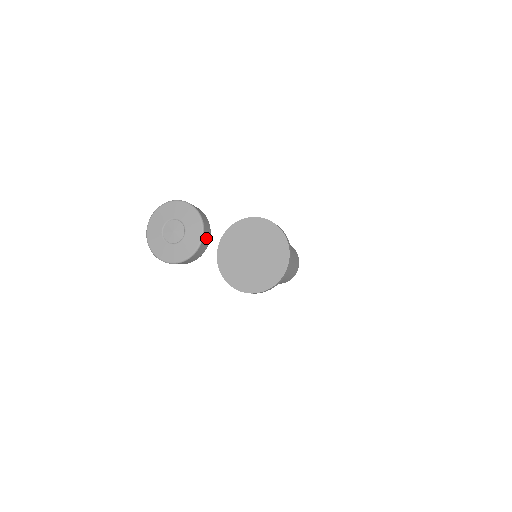
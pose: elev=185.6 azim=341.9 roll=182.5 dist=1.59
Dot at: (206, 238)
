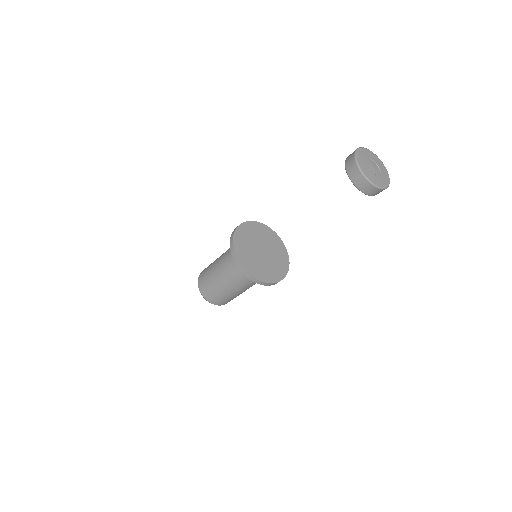
Dot at: occluded
